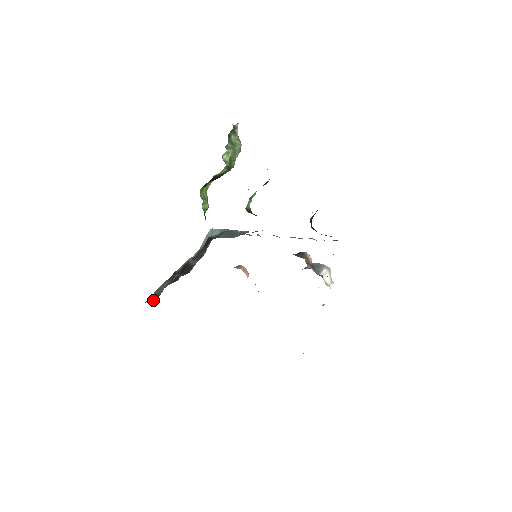
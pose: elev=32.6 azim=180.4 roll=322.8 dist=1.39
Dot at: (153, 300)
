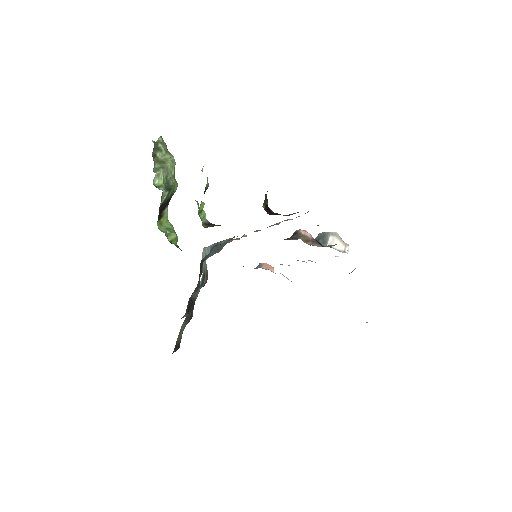
Dot at: (177, 349)
